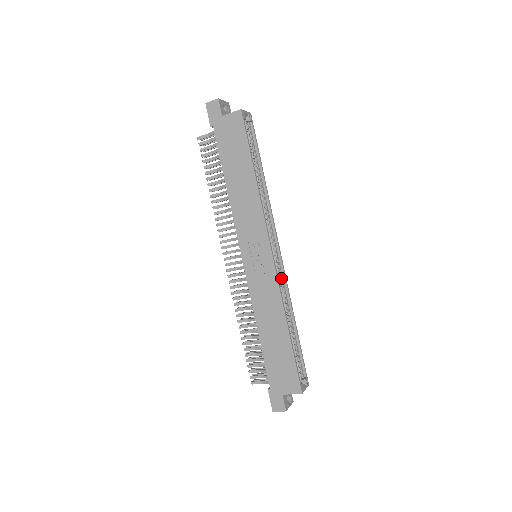
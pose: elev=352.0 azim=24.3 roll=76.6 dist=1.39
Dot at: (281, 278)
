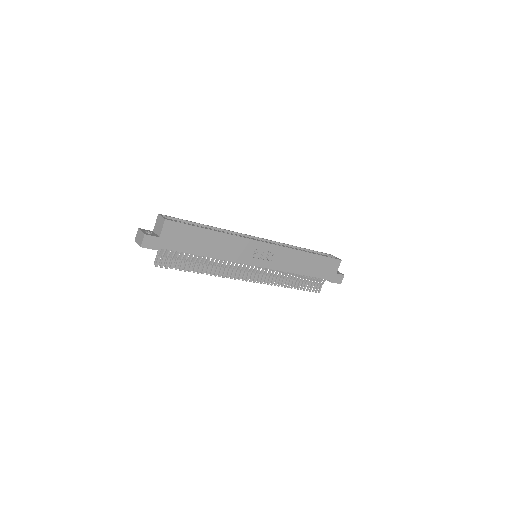
Dot at: occluded
